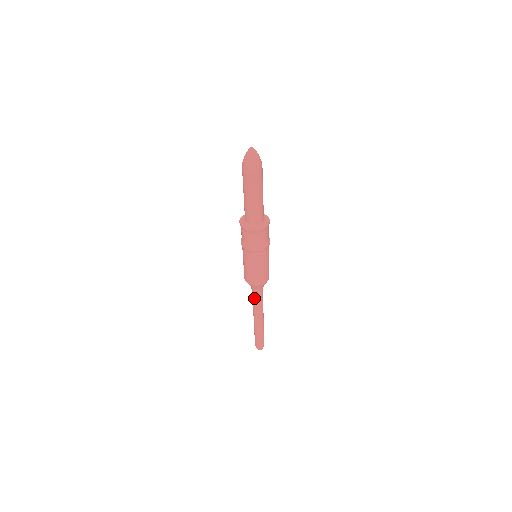
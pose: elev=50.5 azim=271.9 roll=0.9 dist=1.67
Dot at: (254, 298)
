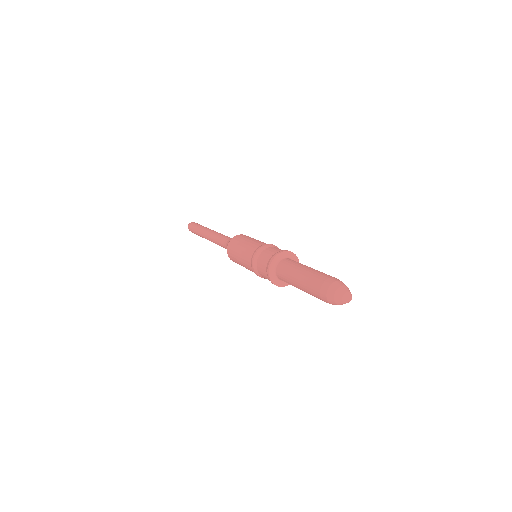
Dot at: (221, 244)
